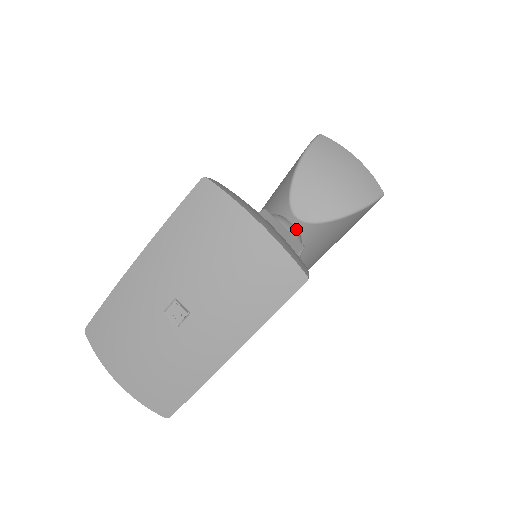
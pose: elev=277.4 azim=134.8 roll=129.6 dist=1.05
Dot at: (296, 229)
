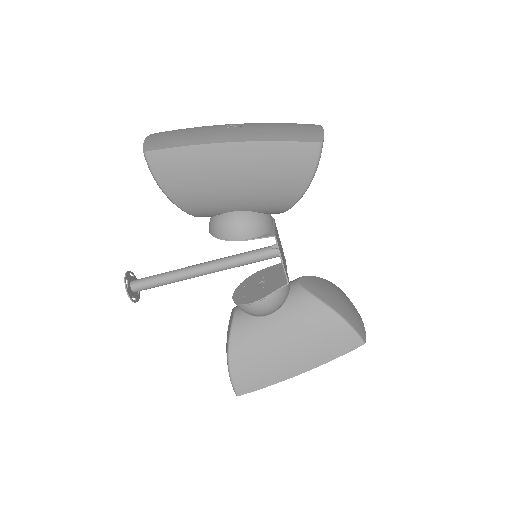
Dot at: (289, 290)
